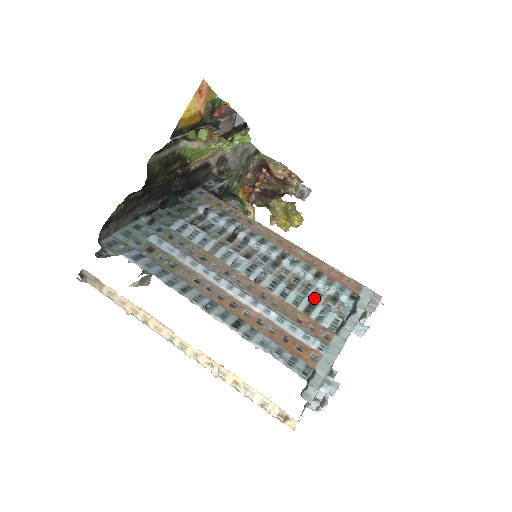
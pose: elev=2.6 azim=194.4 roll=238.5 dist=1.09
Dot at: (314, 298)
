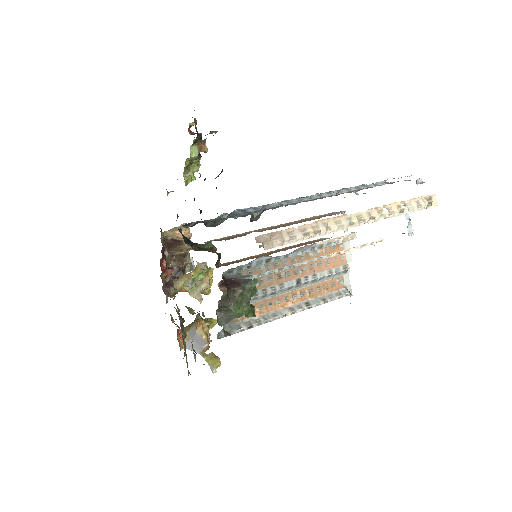
Dot at: occluded
